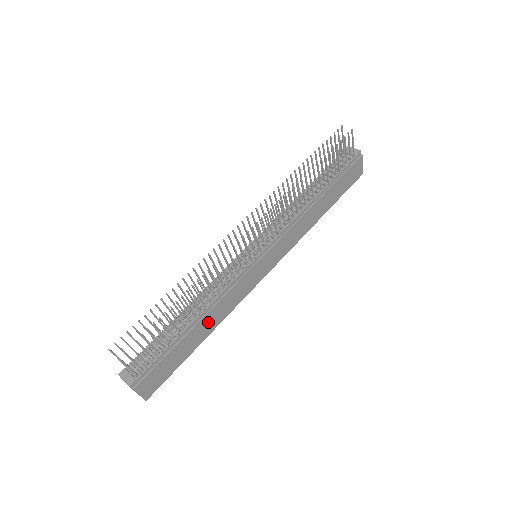
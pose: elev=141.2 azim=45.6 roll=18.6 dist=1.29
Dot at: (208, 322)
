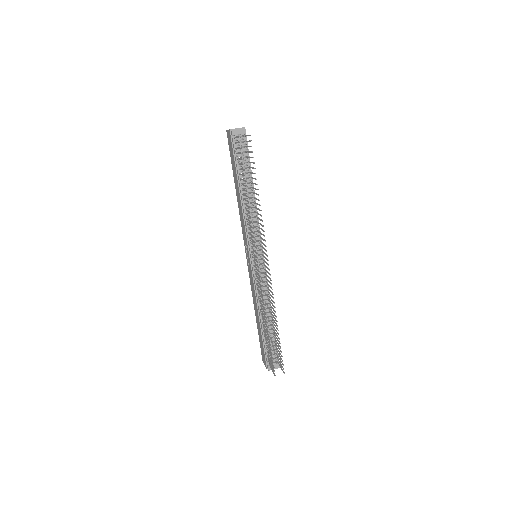
Dot at: occluded
